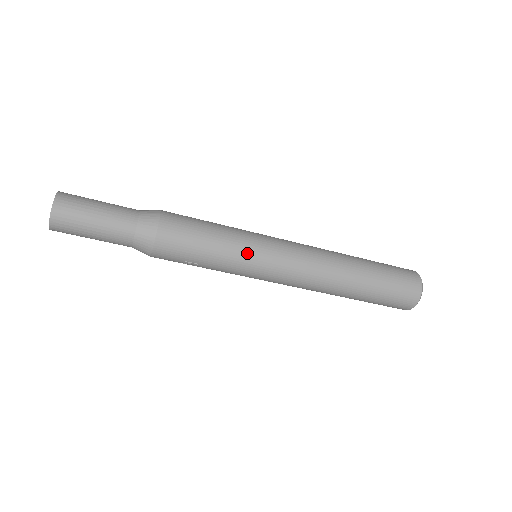
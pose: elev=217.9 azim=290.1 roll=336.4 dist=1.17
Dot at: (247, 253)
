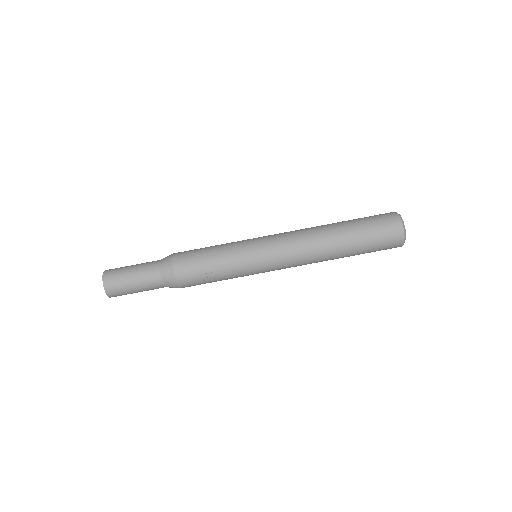
Dot at: (241, 247)
